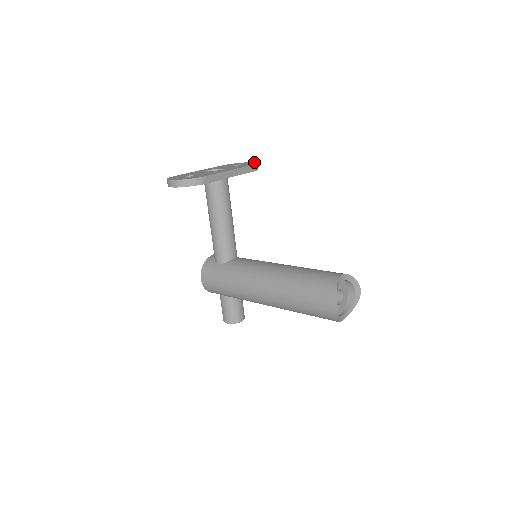
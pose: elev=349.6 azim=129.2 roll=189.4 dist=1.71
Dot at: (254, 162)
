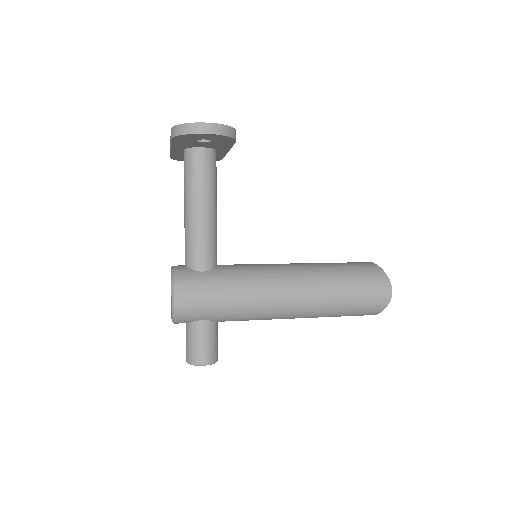
Dot at: occluded
